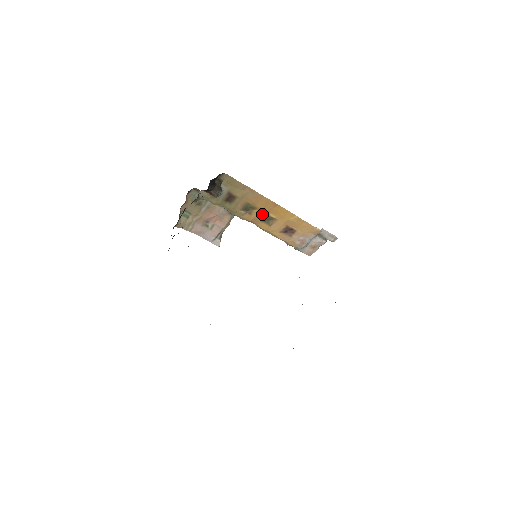
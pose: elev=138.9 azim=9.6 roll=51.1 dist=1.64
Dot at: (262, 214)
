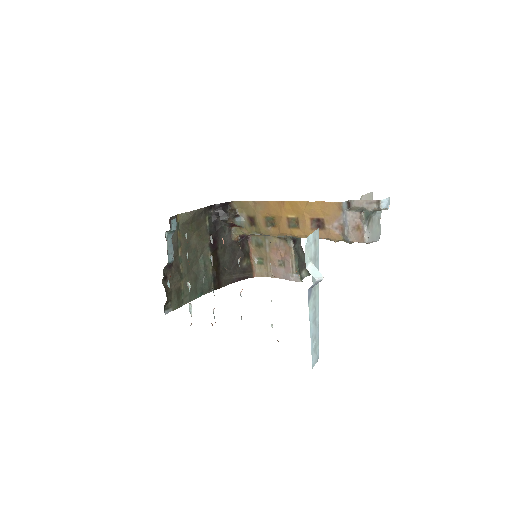
Dot at: (282, 220)
